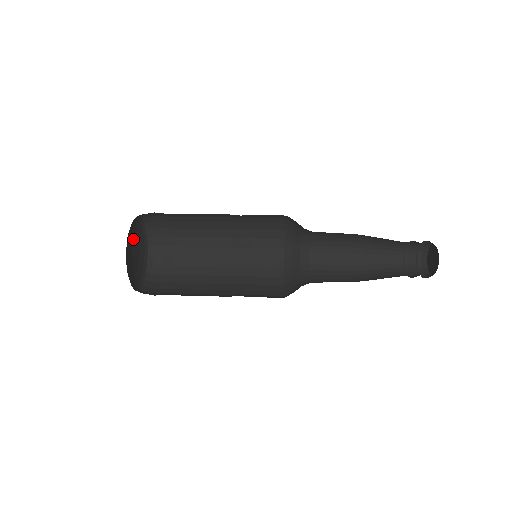
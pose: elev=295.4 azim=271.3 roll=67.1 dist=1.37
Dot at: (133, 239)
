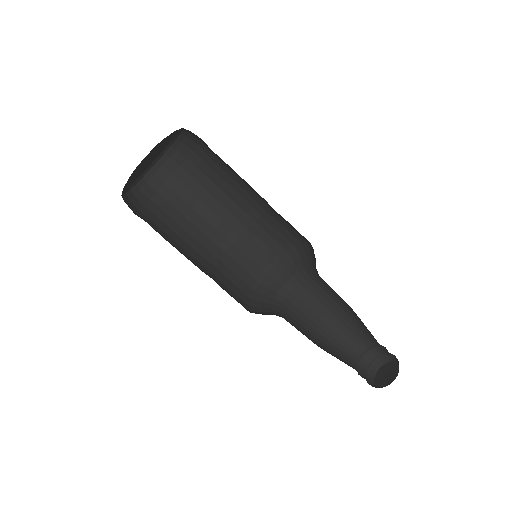
Dot at: occluded
